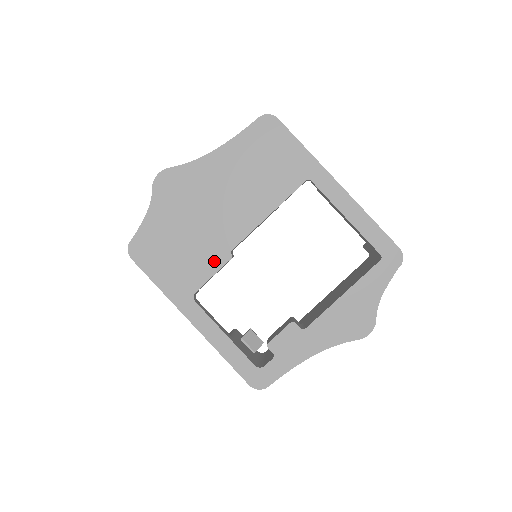
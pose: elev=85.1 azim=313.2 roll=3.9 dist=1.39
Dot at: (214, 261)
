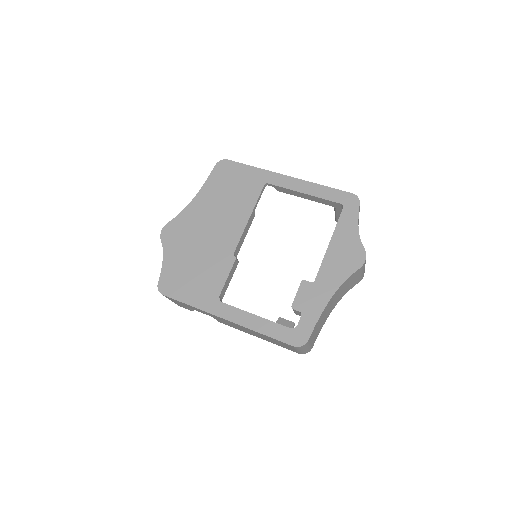
Dot at: (224, 267)
